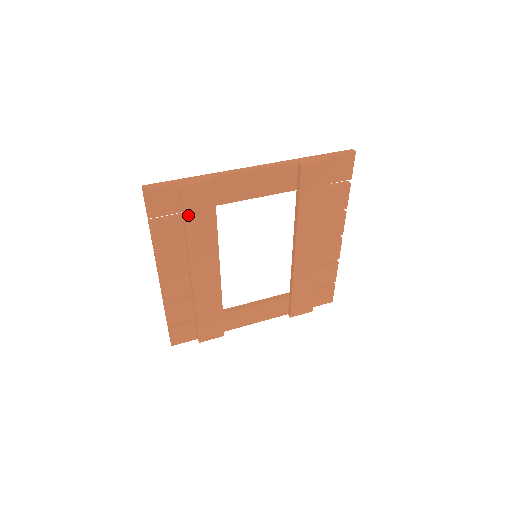
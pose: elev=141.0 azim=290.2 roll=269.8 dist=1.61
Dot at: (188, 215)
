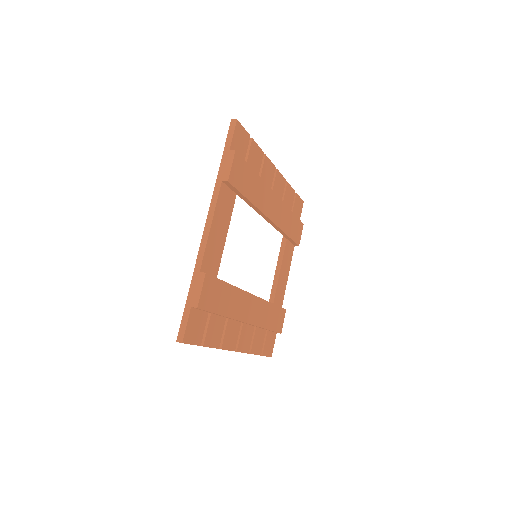
Dot at: (215, 309)
